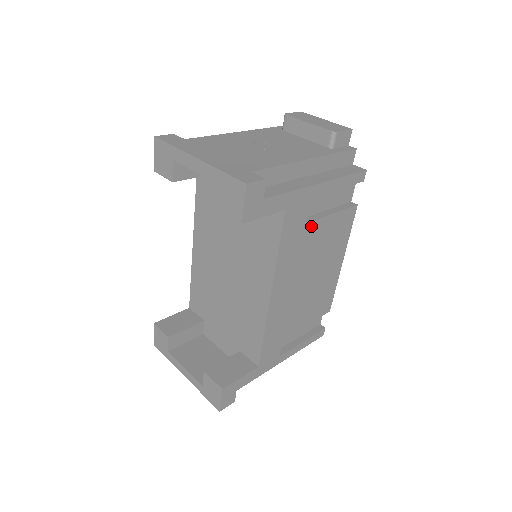
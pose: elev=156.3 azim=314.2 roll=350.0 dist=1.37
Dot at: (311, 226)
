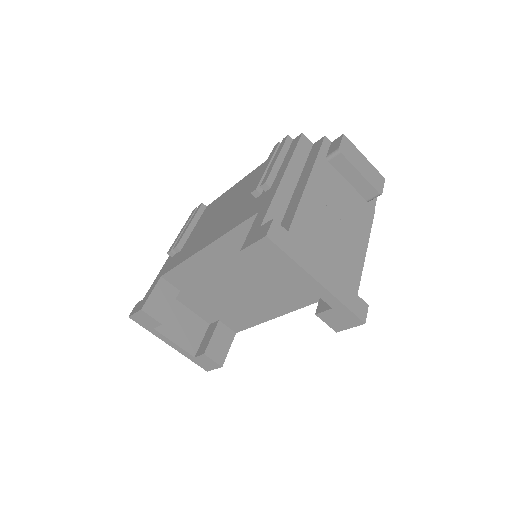
Dot at: occluded
